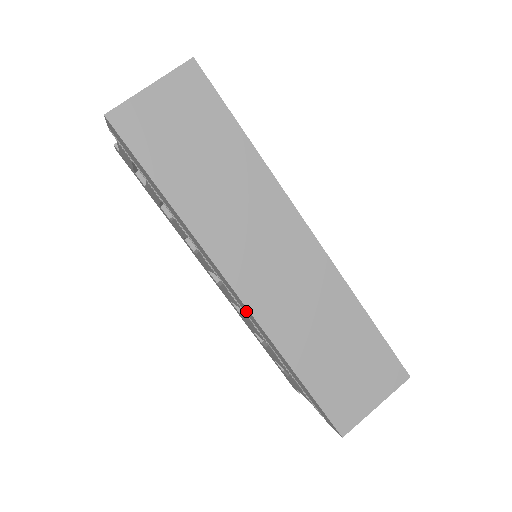
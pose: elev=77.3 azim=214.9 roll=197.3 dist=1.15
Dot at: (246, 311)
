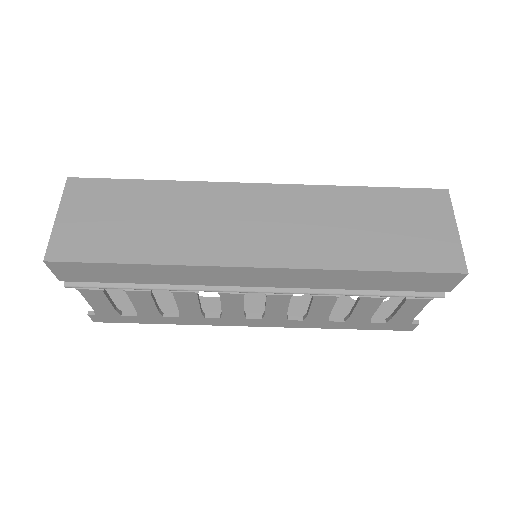
Dot at: (289, 281)
